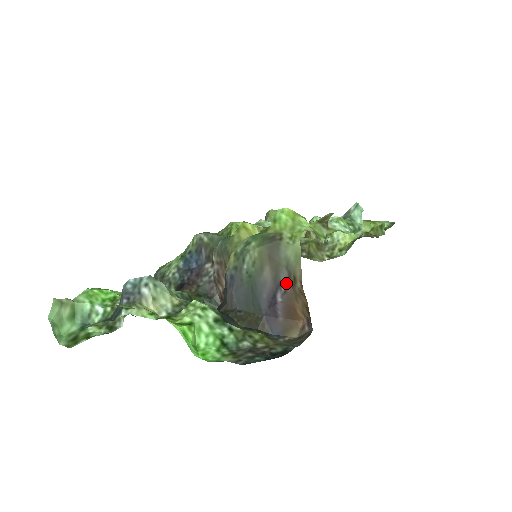
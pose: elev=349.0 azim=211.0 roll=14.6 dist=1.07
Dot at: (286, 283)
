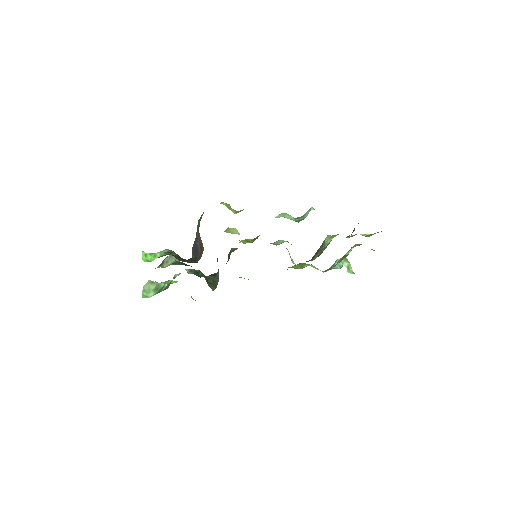
Dot at: occluded
